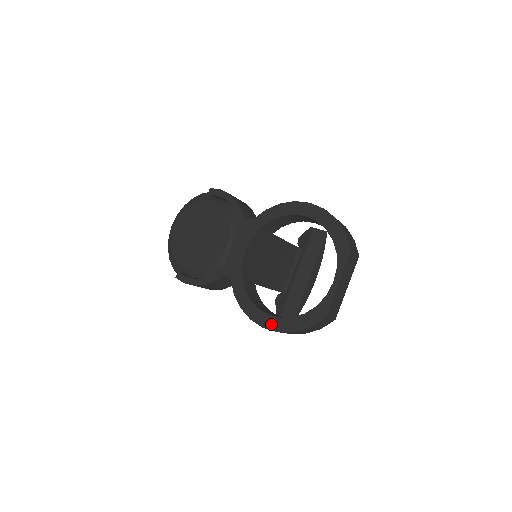
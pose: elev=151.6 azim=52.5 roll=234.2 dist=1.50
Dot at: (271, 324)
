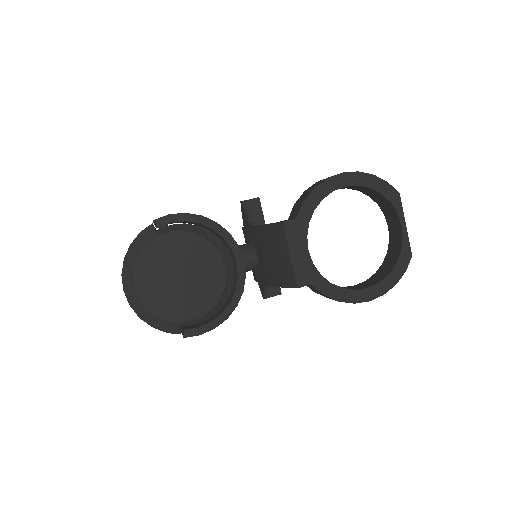
Dot at: (375, 293)
